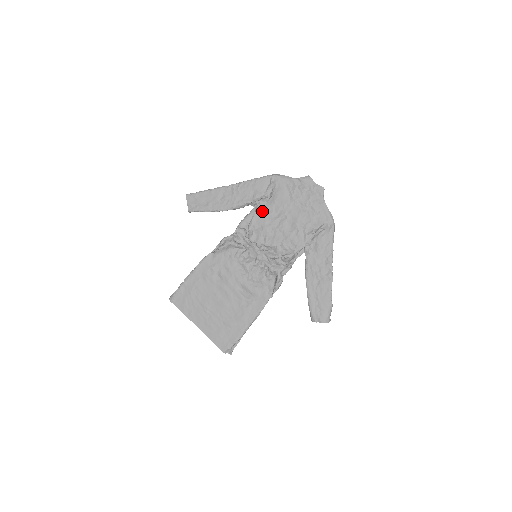
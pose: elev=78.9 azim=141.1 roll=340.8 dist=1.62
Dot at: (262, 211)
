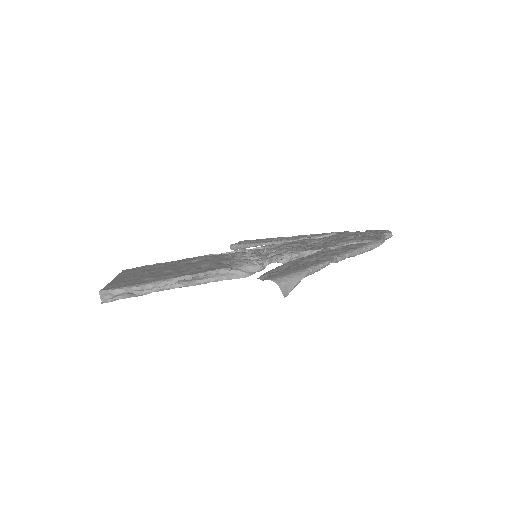
Dot at: (302, 241)
